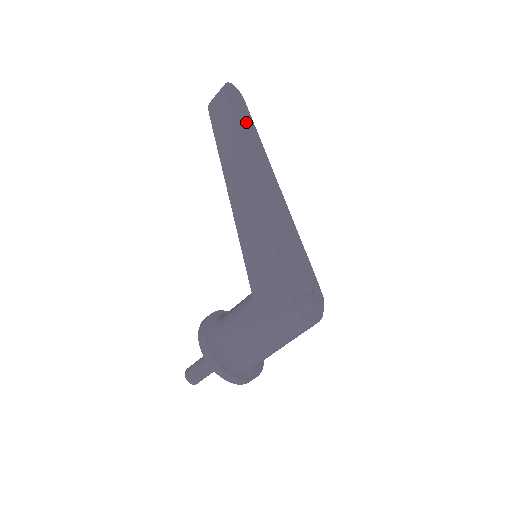
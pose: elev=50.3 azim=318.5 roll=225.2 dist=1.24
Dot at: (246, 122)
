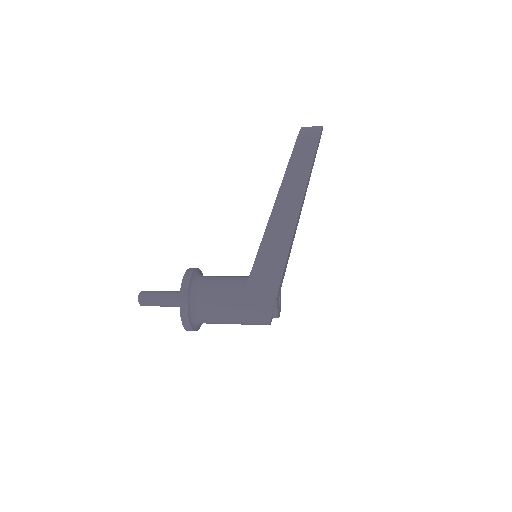
Dot at: occluded
